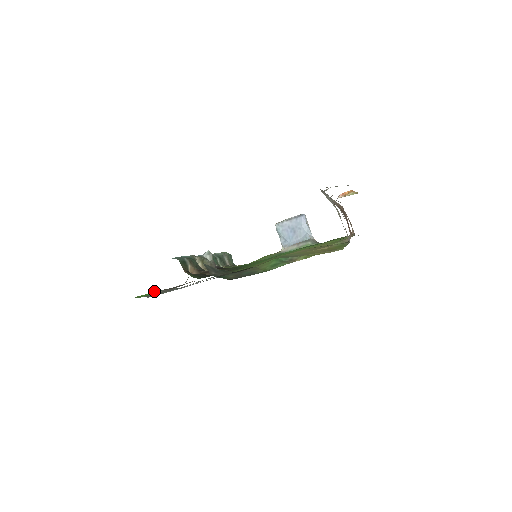
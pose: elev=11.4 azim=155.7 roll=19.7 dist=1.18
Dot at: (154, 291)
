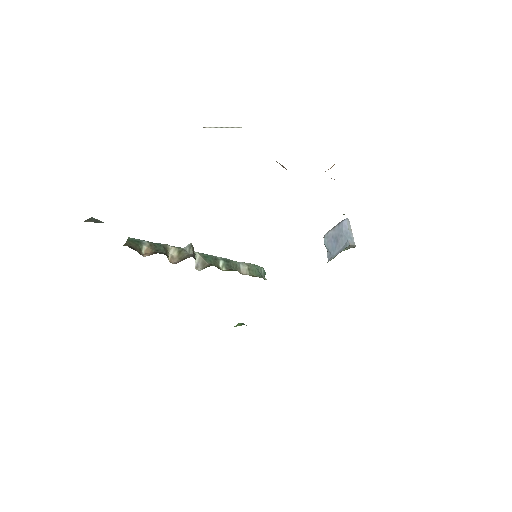
Dot at: (237, 325)
